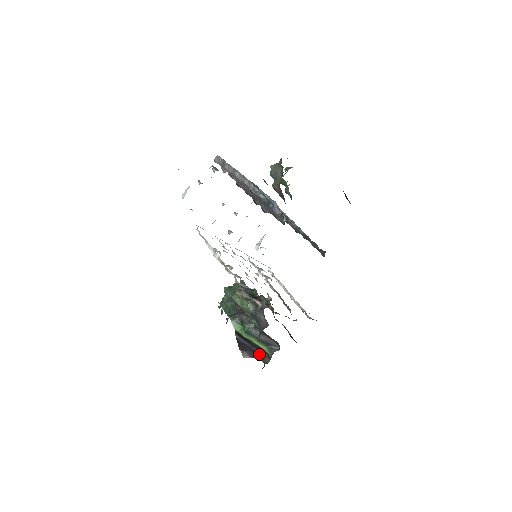
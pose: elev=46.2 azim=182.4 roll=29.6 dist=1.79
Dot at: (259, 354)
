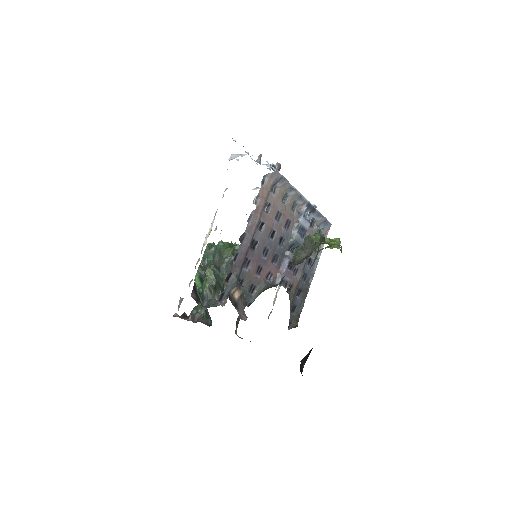
Dot at: occluded
